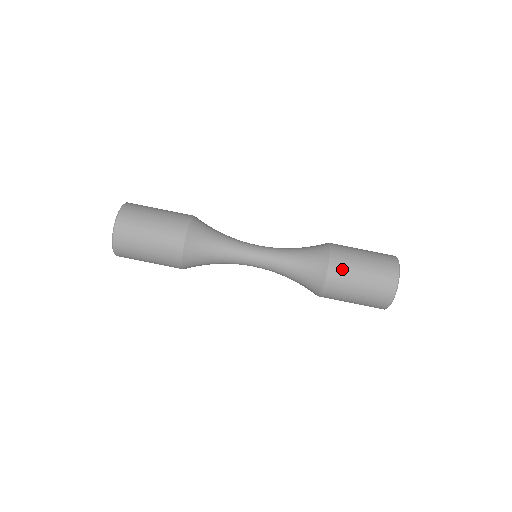
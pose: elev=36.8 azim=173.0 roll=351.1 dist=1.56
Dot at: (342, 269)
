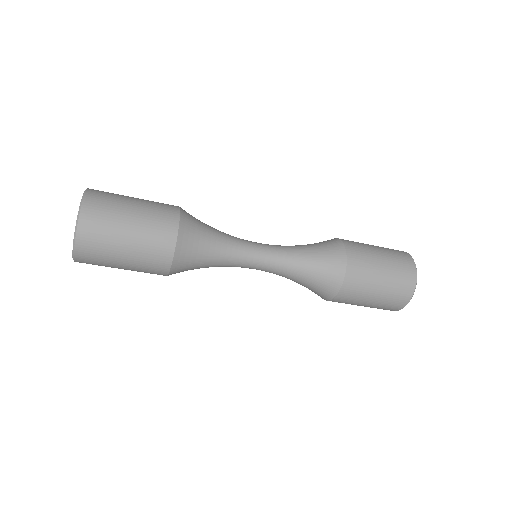
Dot at: (351, 297)
